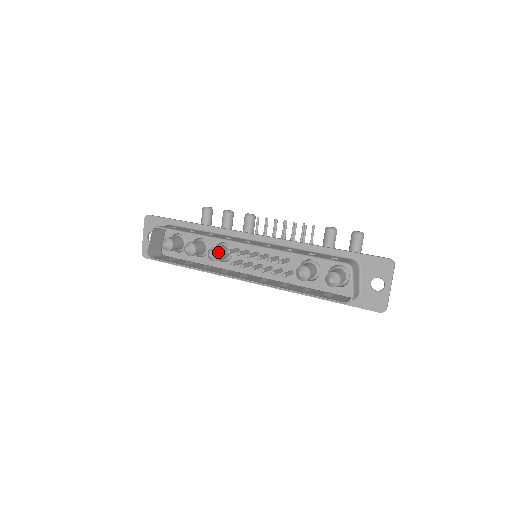
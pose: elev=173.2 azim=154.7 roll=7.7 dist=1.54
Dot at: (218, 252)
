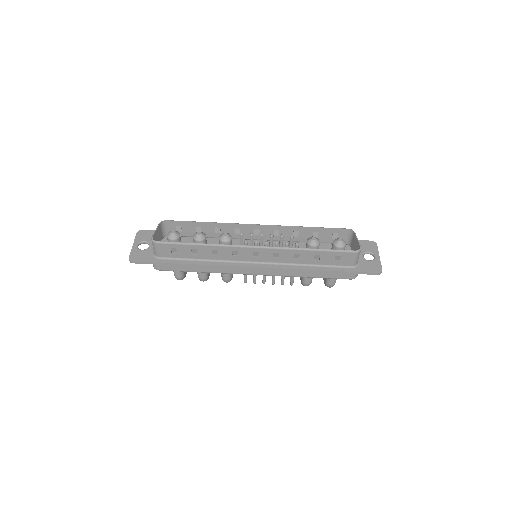
Dot at: occluded
